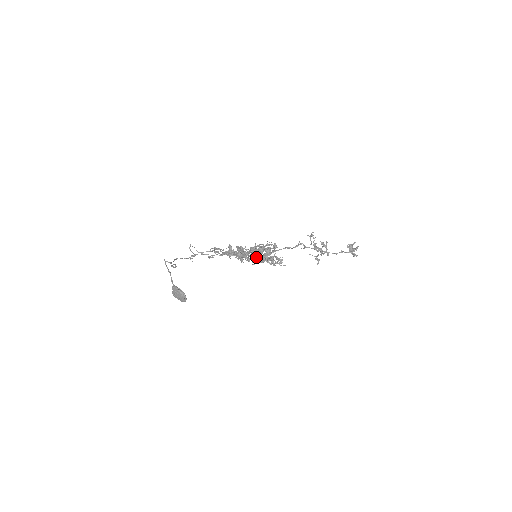
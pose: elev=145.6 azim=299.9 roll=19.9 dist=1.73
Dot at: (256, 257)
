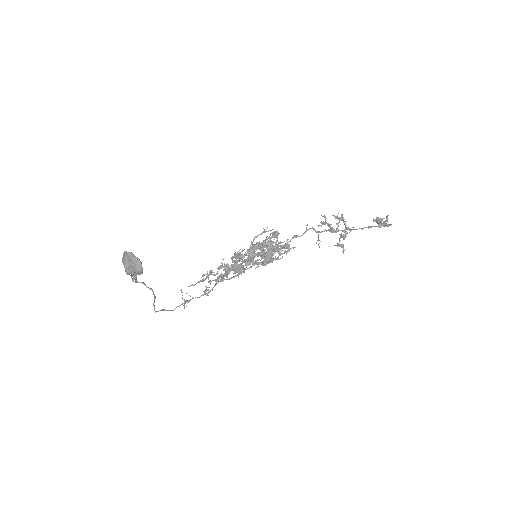
Dot at: (255, 254)
